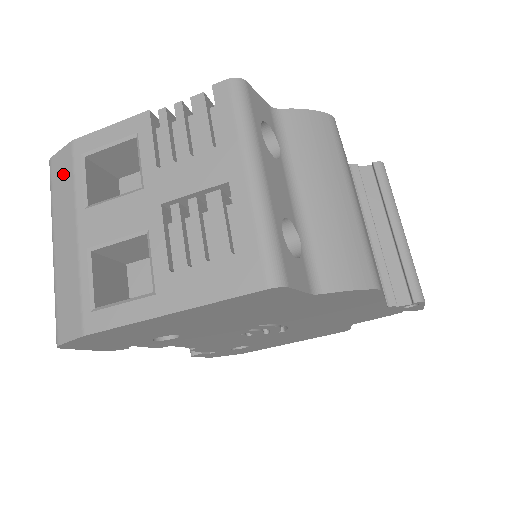
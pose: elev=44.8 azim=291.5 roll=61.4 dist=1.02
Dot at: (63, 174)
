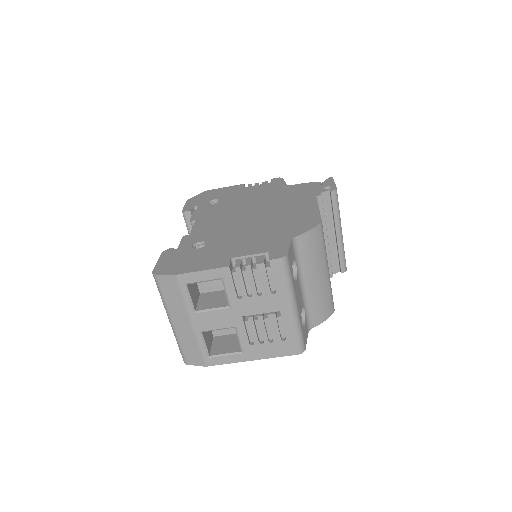
Dot at: (172, 290)
